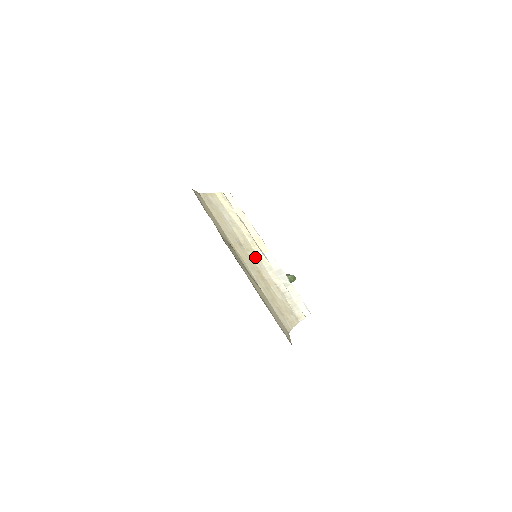
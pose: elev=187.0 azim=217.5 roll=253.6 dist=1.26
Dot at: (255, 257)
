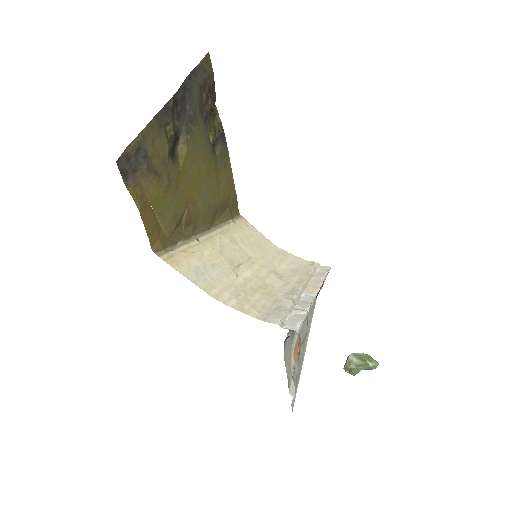
Dot at: (284, 285)
